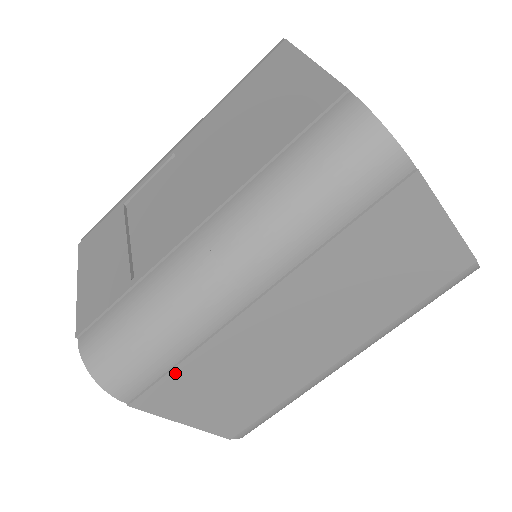
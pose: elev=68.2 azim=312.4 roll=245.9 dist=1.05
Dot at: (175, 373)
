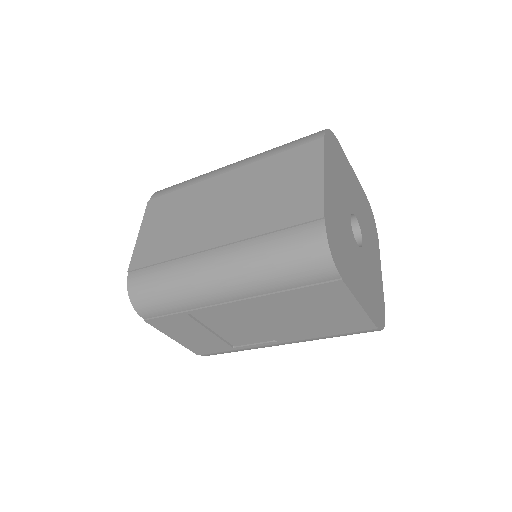
Dot at: occluded
